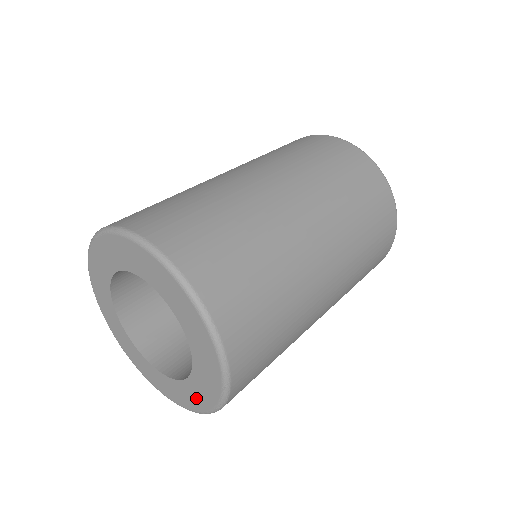
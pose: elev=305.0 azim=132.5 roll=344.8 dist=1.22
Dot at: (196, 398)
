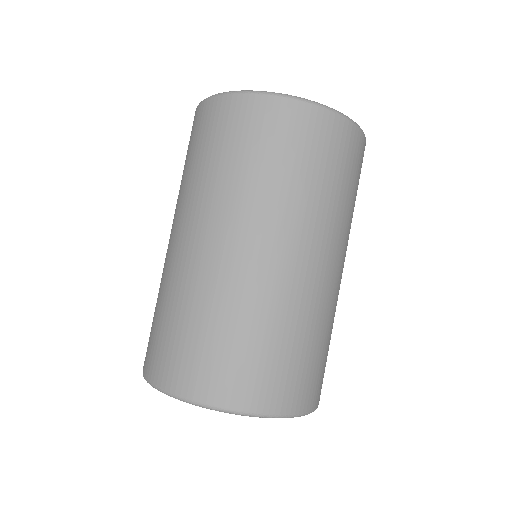
Dot at: occluded
